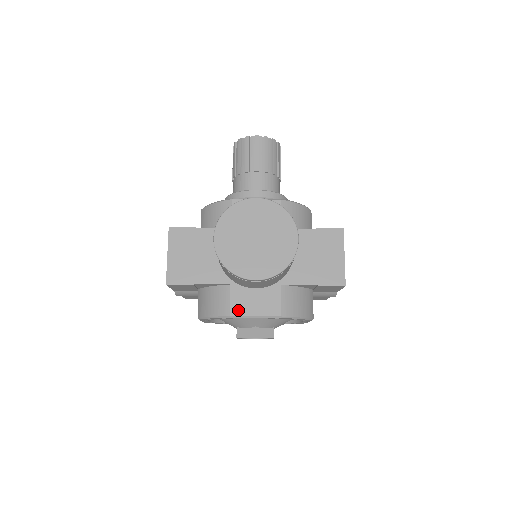
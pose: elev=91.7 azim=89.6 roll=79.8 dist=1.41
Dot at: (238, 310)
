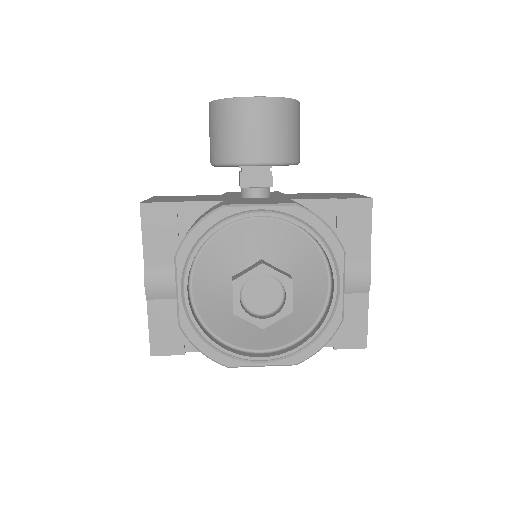
Dot at: (235, 203)
